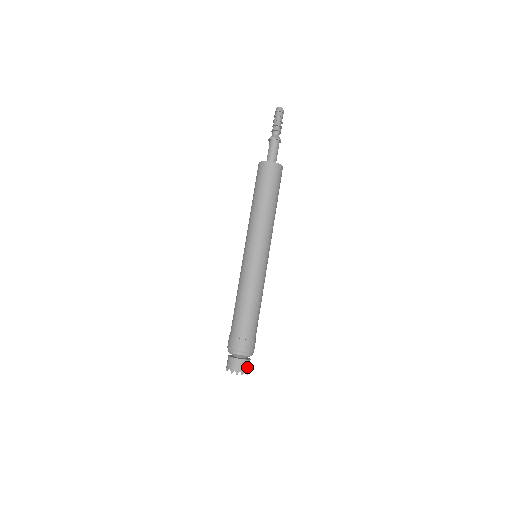
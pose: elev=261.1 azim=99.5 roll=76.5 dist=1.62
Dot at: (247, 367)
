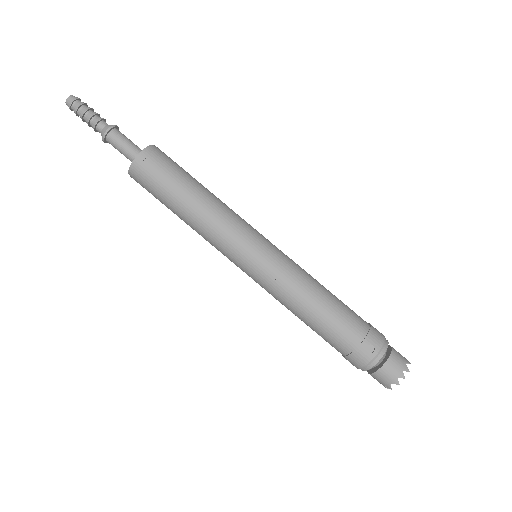
Dot at: (400, 358)
